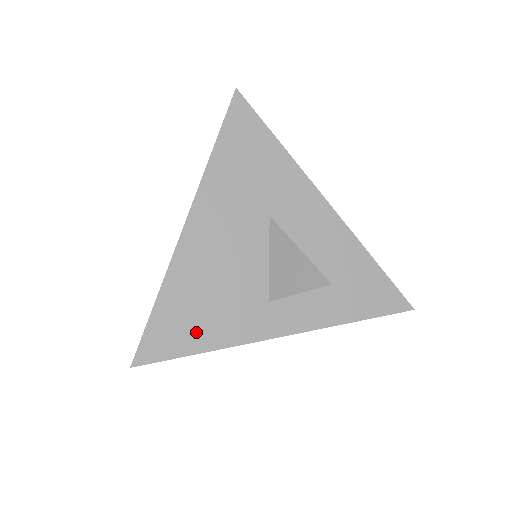
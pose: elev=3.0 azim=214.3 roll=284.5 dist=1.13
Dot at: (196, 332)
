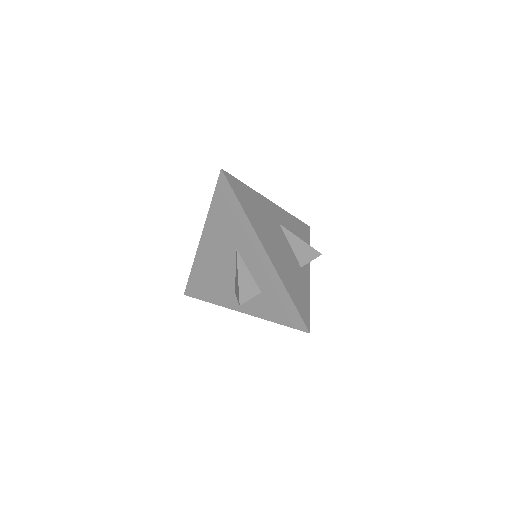
Dot at: (206, 292)
